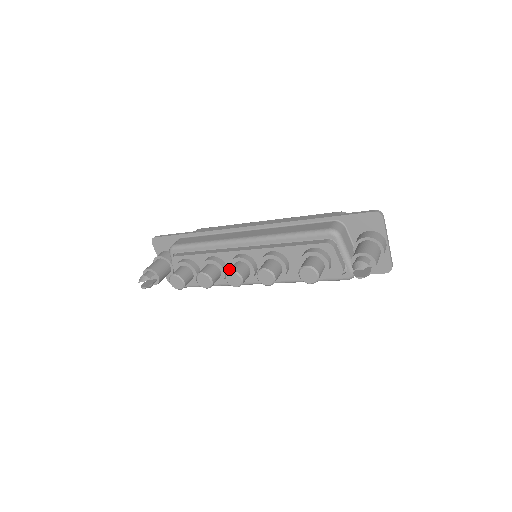
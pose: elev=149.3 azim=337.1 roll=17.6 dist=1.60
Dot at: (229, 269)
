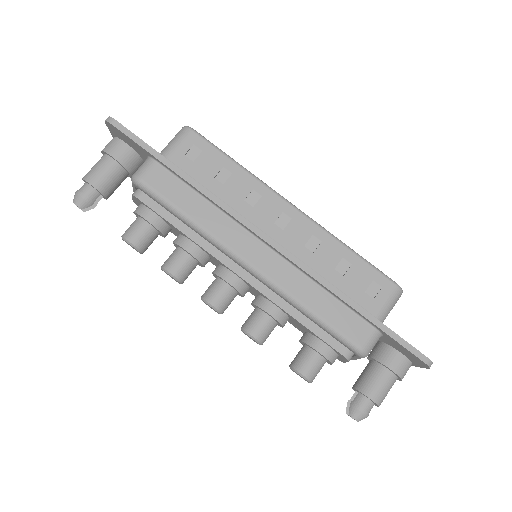
Dot at: (210, 296)
